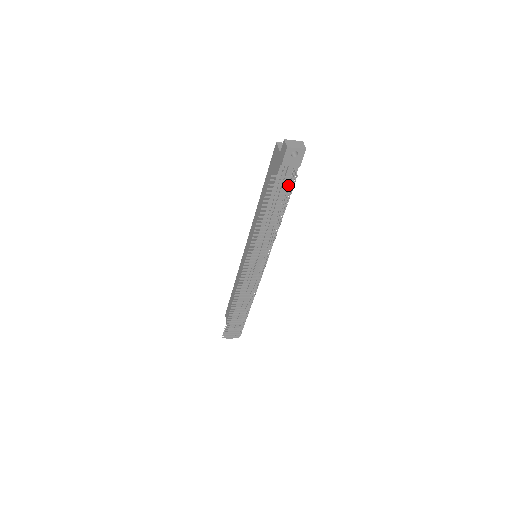
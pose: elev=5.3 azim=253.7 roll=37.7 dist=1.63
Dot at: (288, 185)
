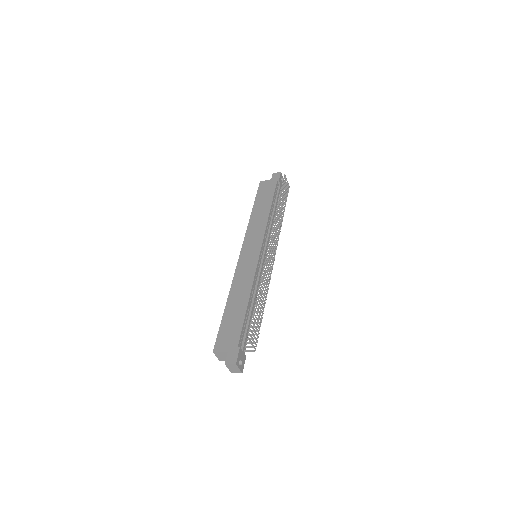
Dot at: (287, 189)
